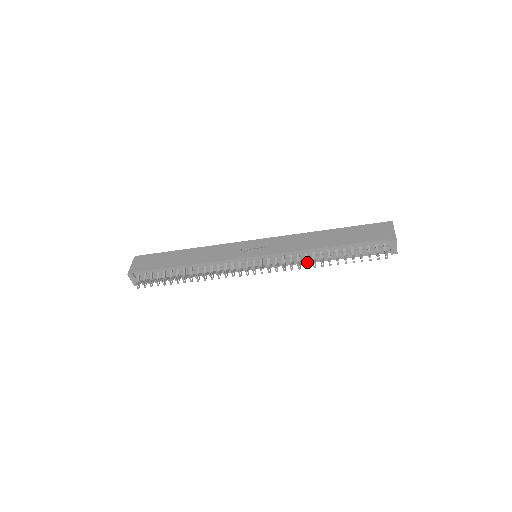
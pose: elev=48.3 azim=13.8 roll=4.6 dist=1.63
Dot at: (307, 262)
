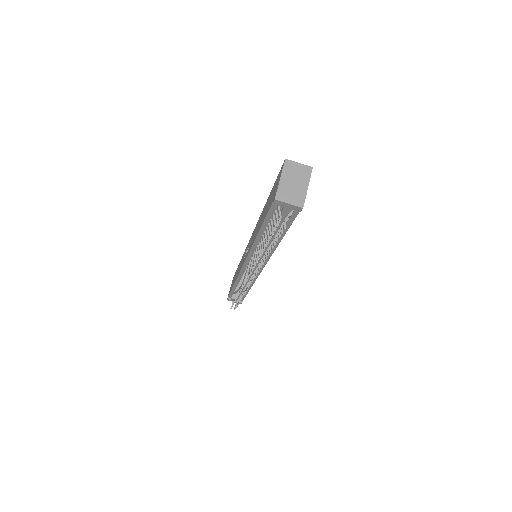
Dot at: occluded
